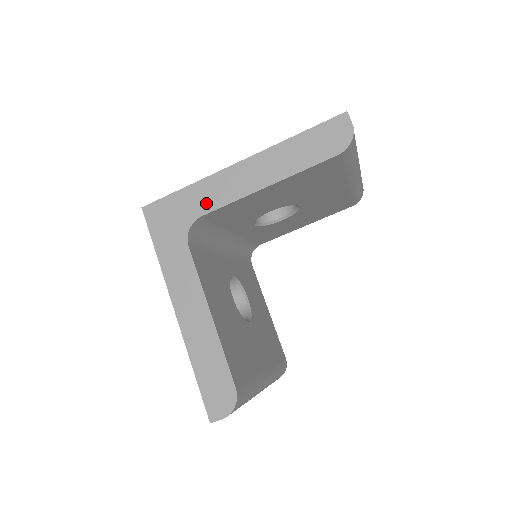
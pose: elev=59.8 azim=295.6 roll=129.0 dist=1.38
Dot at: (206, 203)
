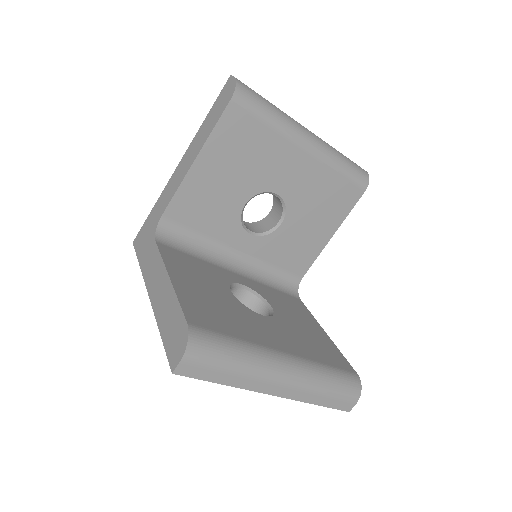
Dot at: (164, 205)
